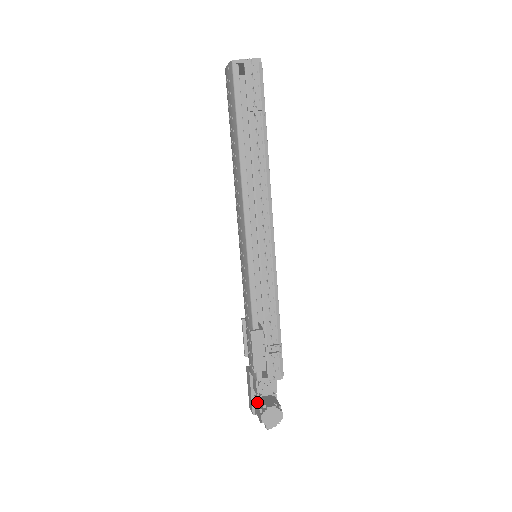
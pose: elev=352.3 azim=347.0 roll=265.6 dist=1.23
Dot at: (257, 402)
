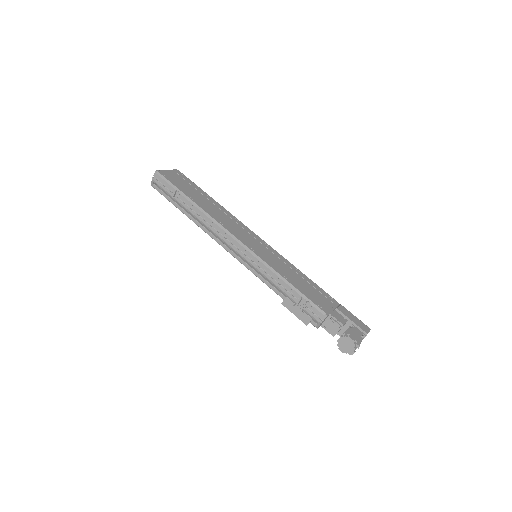
Dot at: occluded
